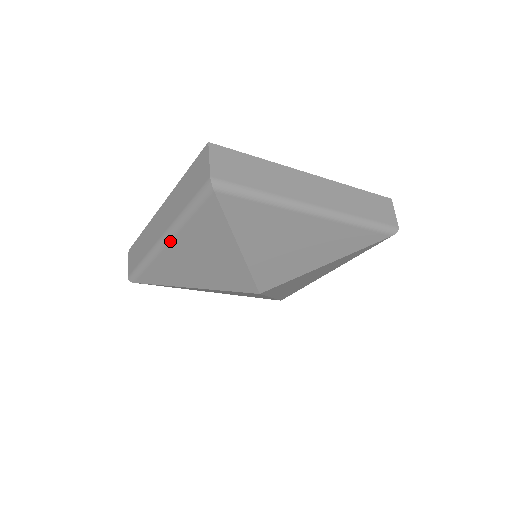
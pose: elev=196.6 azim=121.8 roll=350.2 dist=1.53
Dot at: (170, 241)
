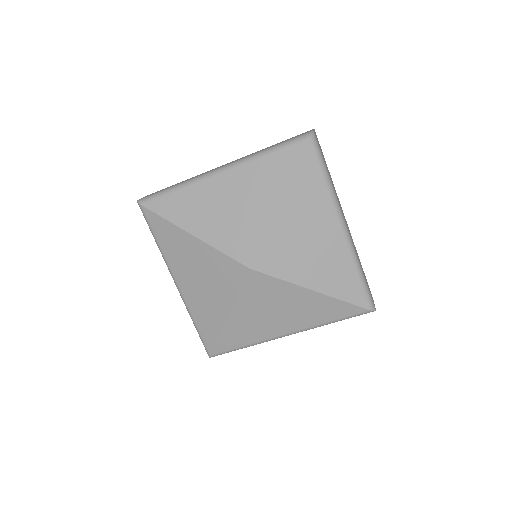
Dot at: (228, 170)
